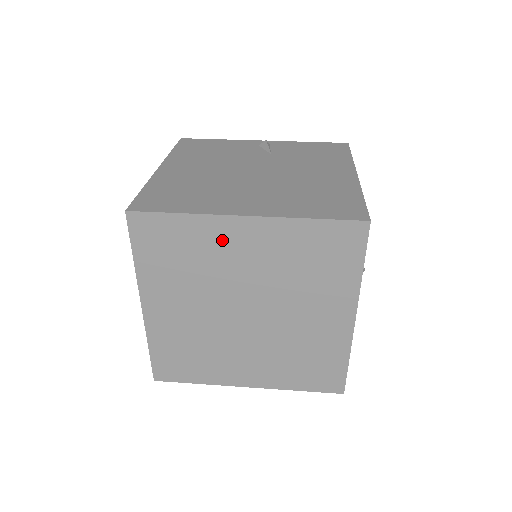
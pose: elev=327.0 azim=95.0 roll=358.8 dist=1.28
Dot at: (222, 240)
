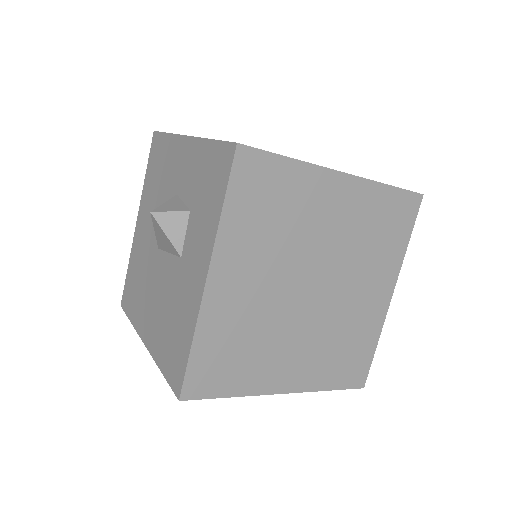
Dot at: (317, 196)
